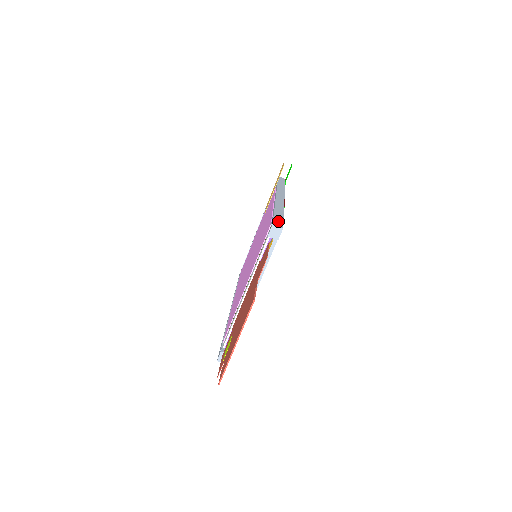
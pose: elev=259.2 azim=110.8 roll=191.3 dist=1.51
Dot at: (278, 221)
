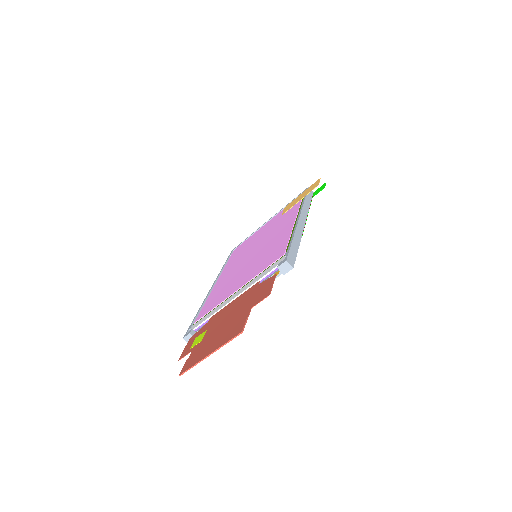
Dot at: (292, 257)
